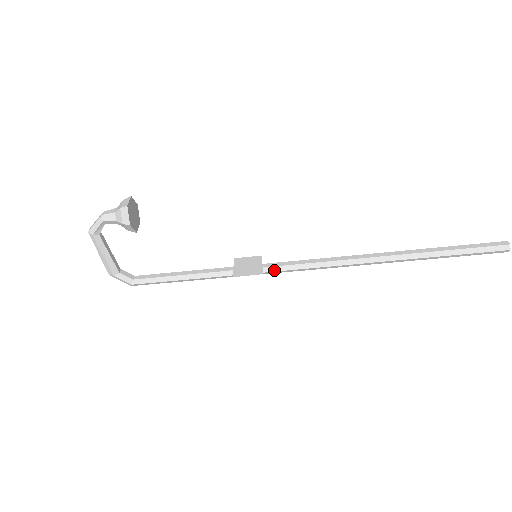
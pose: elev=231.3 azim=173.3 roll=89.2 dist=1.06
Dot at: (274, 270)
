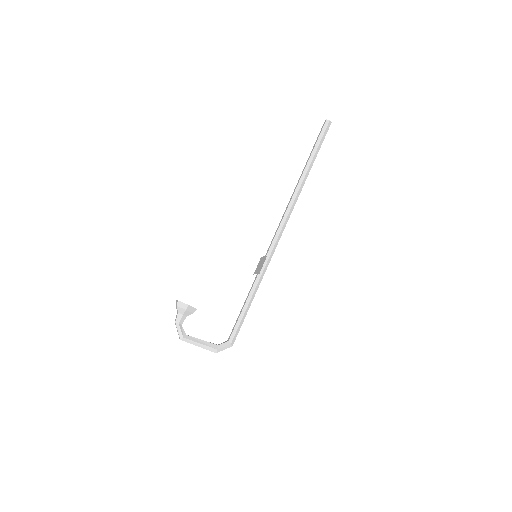
Dot at: (271, 251)
